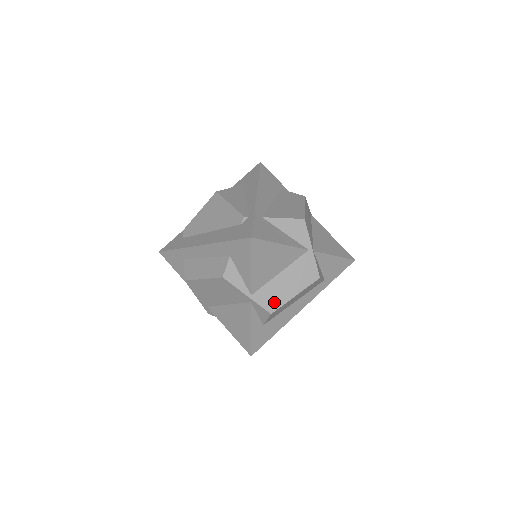
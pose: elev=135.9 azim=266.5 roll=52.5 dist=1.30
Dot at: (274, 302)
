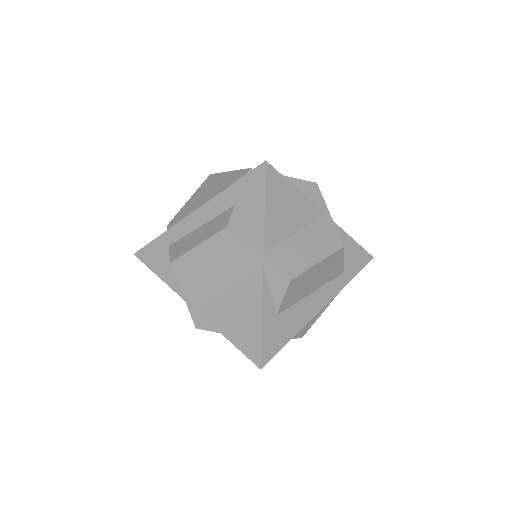
Dot at: (293, 266)
